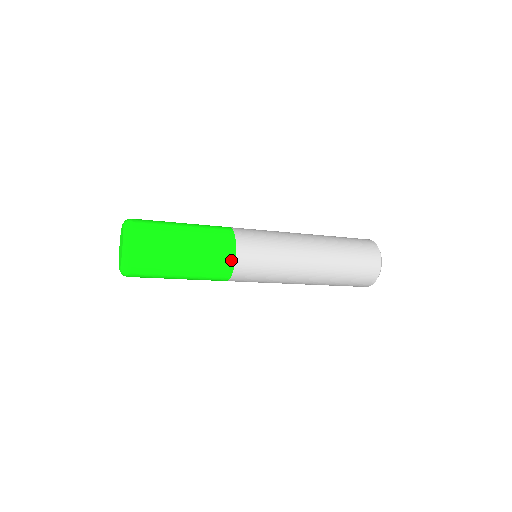
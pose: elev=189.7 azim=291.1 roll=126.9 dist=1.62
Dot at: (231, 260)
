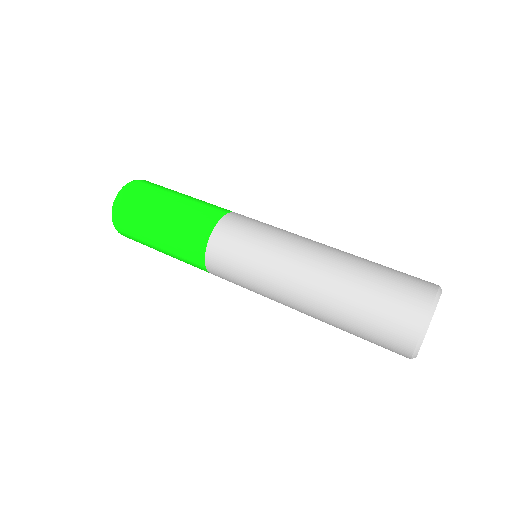
Dot at: (201, 252)
